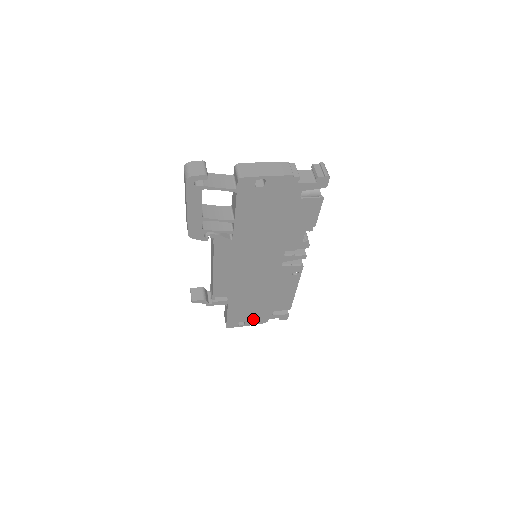
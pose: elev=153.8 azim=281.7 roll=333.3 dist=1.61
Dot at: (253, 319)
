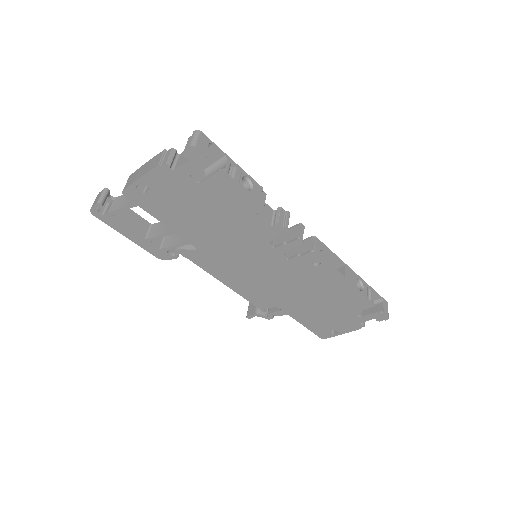
Dot at: (341, 325)
